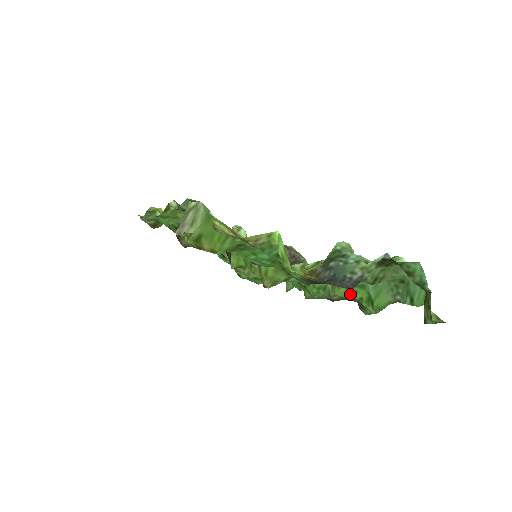
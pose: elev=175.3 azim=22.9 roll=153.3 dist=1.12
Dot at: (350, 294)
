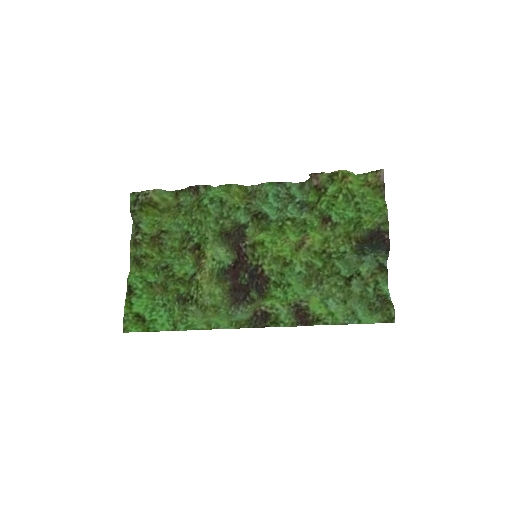
Dot at: (315, 307)
